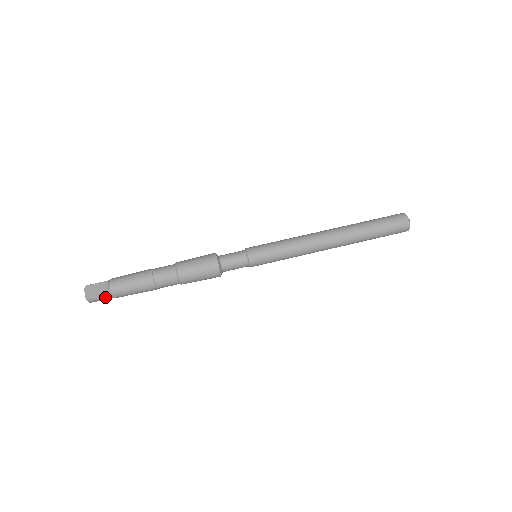
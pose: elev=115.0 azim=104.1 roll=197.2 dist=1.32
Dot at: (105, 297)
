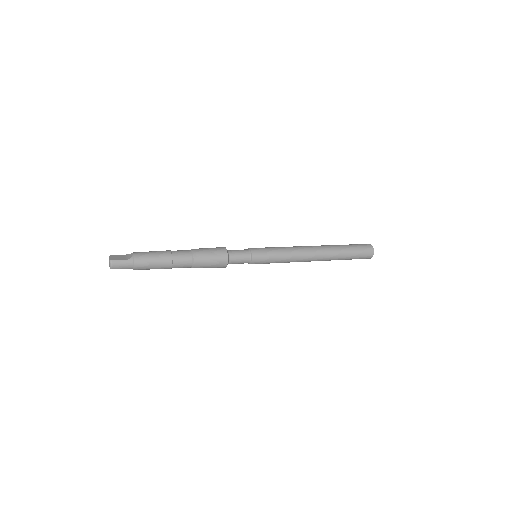
Dot at: (127, 263)
